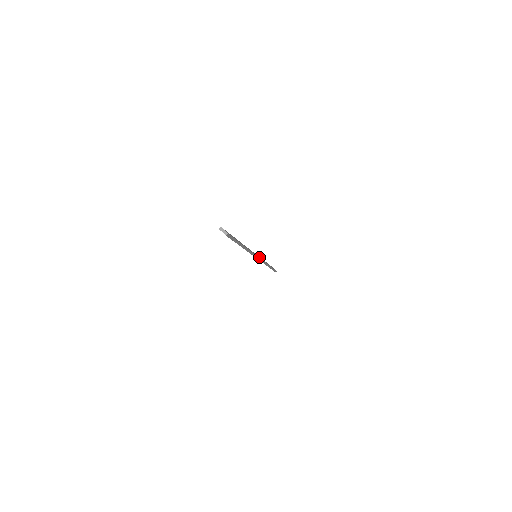
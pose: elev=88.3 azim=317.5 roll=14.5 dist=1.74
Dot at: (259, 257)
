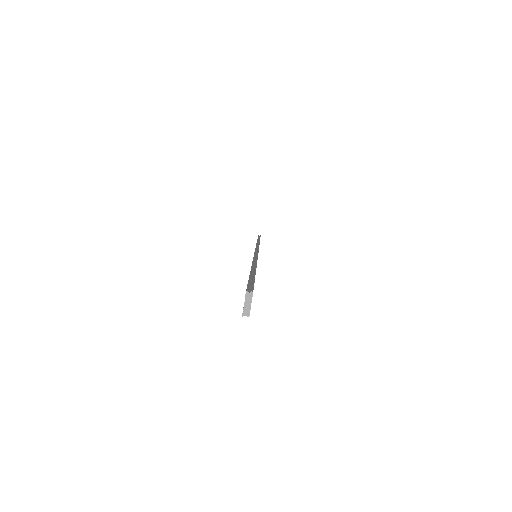
Dot at: occluded
